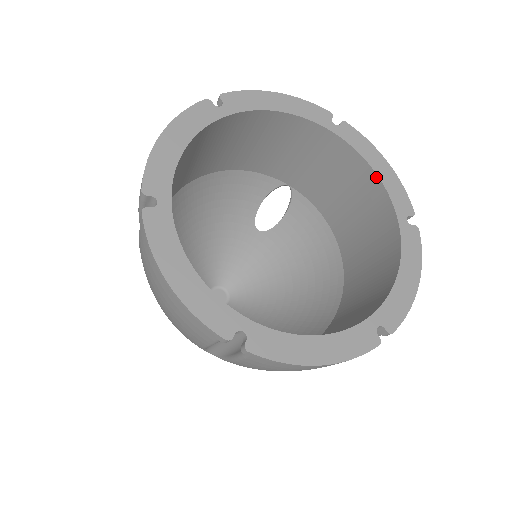
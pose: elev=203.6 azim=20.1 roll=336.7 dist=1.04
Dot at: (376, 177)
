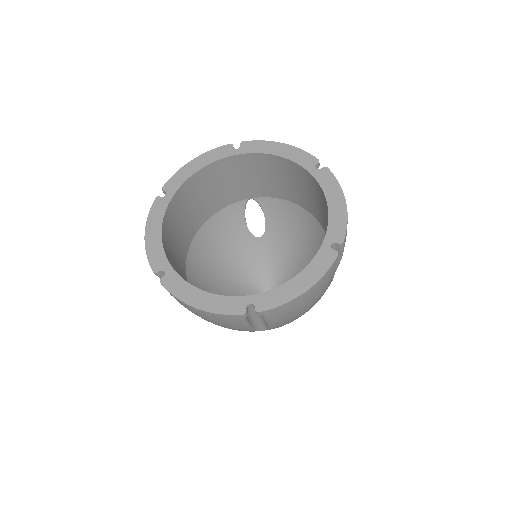
Dot at: (281, 158)
